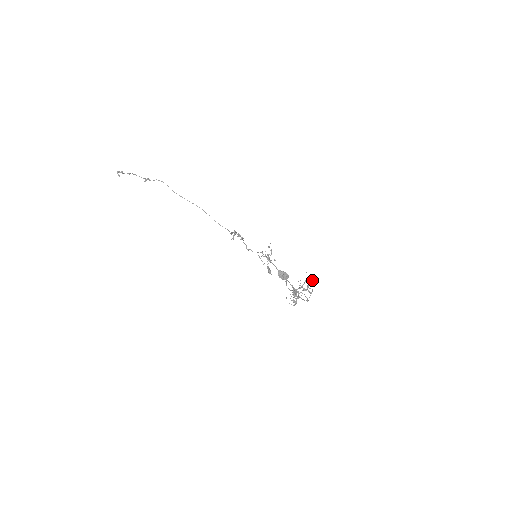
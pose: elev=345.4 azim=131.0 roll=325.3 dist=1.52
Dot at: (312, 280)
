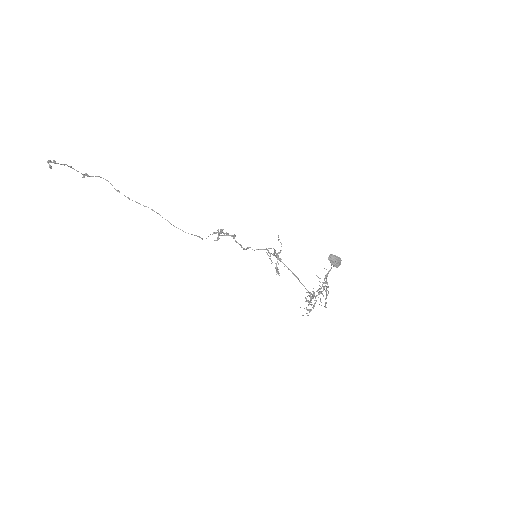
Dot at: occluded
